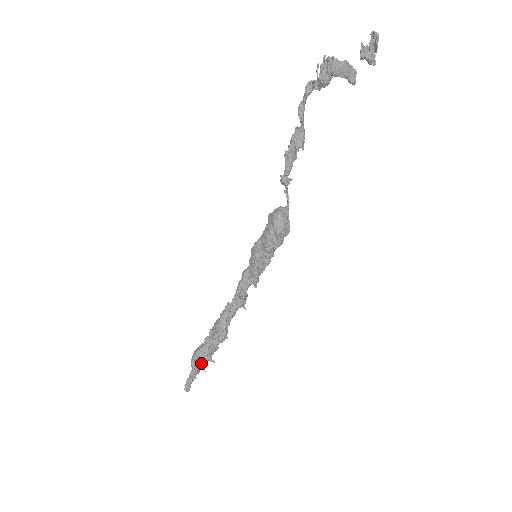
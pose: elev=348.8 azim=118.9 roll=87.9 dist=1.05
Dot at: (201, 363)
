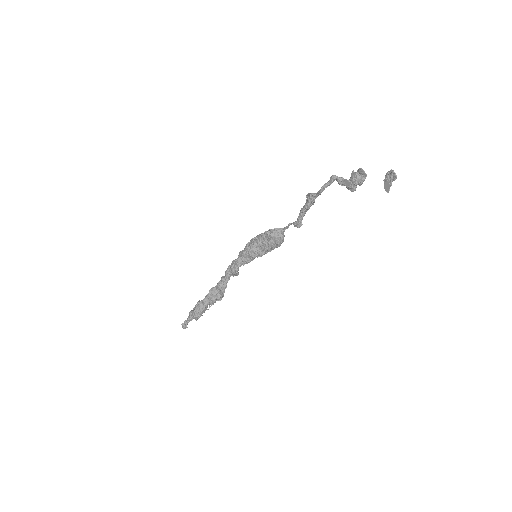
Dot at: (202, 315)
